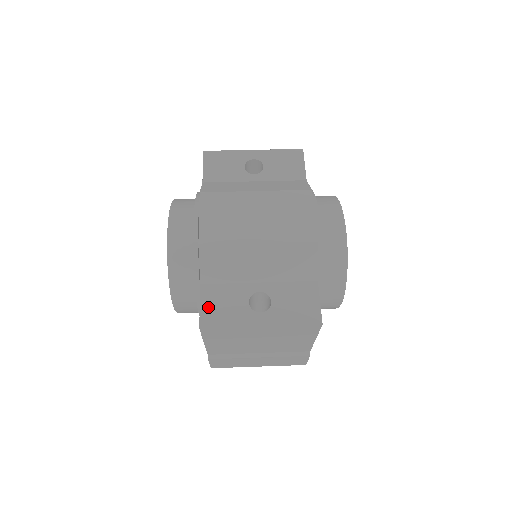
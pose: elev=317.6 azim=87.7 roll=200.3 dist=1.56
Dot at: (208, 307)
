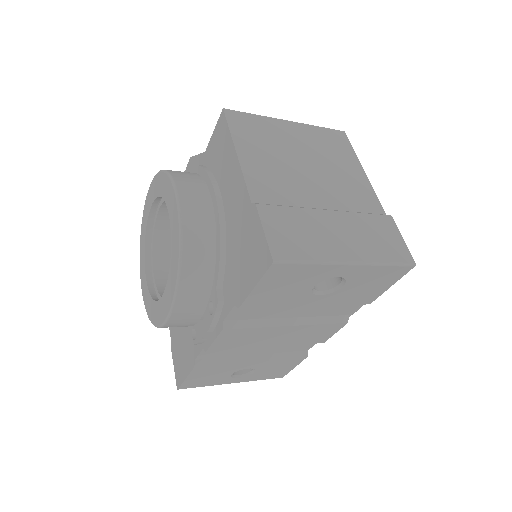
Dot at: occluded
